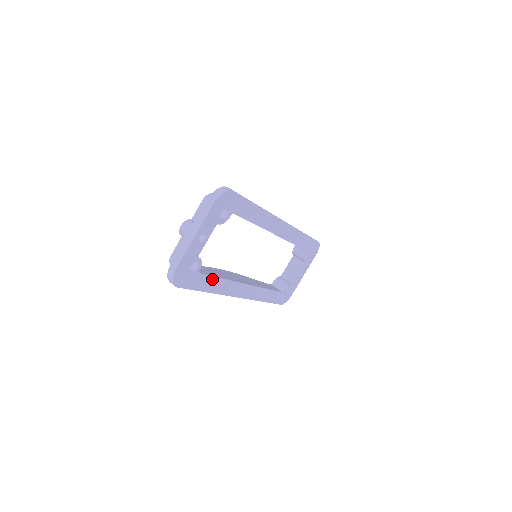
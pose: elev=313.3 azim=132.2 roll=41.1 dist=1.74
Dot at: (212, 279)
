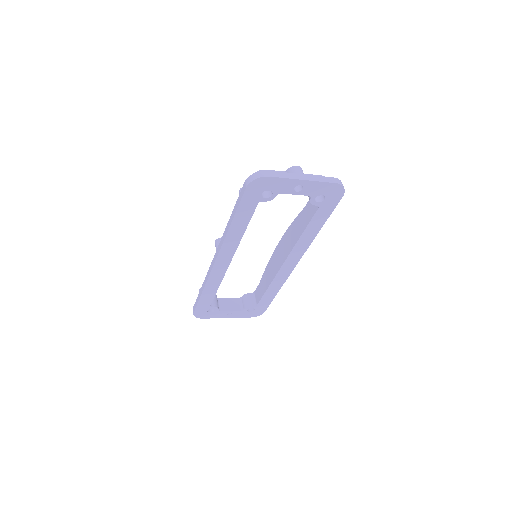
Dot at: (247, 220)
